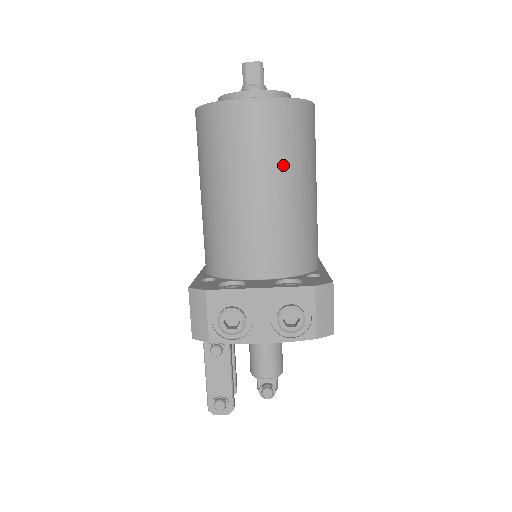
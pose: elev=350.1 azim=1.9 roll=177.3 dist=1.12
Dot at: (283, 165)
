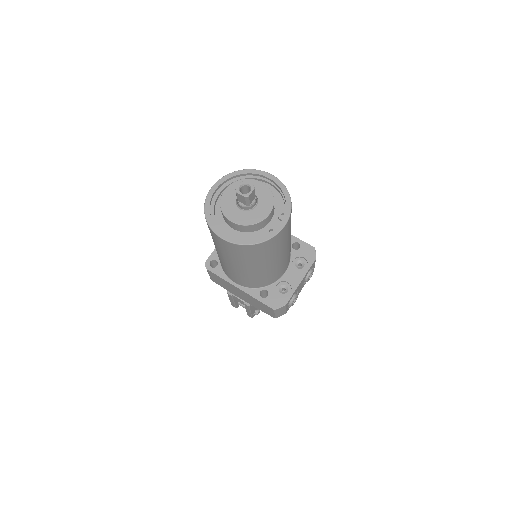
Dot at: occluded
